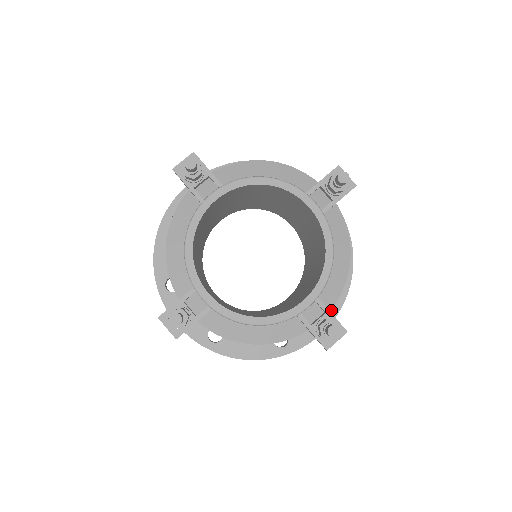
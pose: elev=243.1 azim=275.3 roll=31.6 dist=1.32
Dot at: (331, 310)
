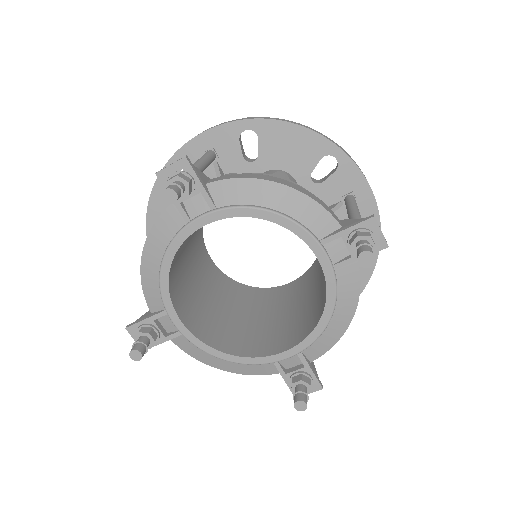
Dot at: occluded
